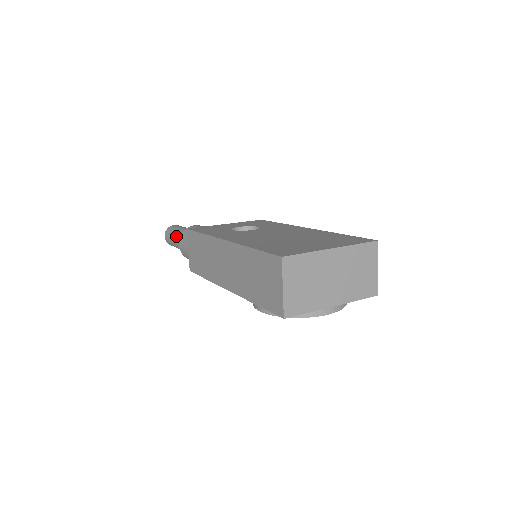
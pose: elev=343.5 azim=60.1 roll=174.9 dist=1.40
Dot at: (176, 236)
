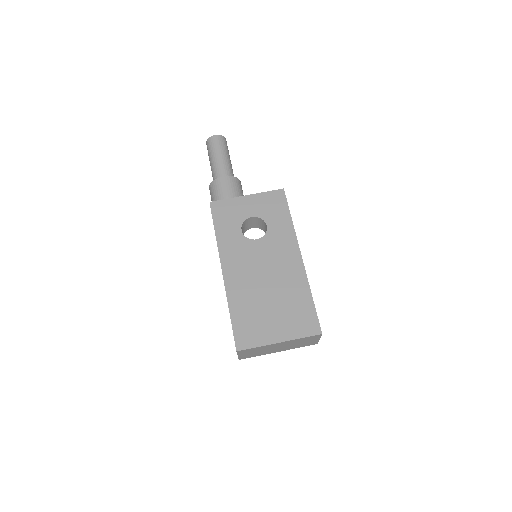
Dot at: (211, 166)
